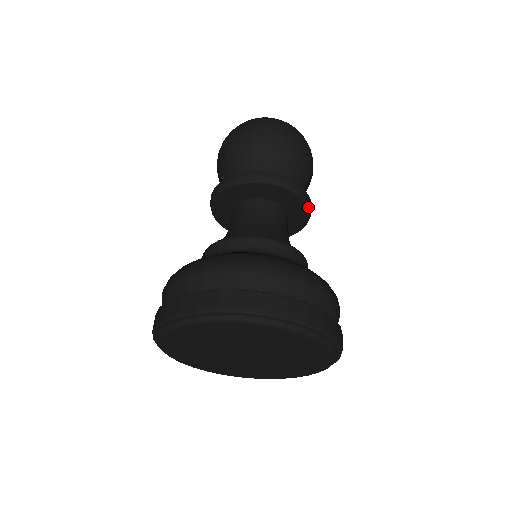
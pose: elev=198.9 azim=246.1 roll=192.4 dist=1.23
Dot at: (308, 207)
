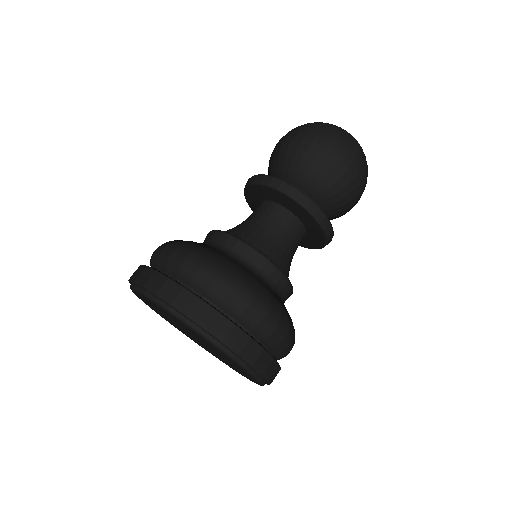
Dot at: (299, 203)
